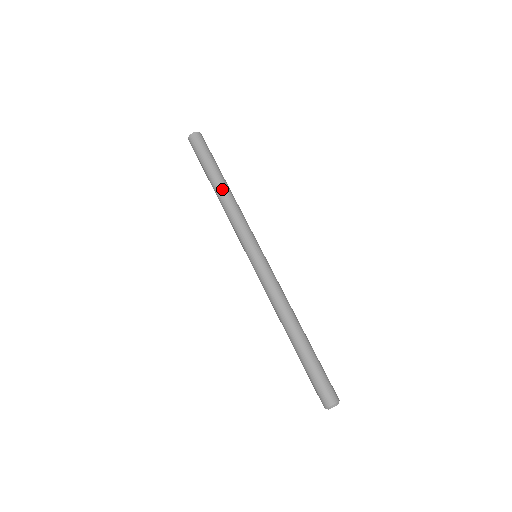
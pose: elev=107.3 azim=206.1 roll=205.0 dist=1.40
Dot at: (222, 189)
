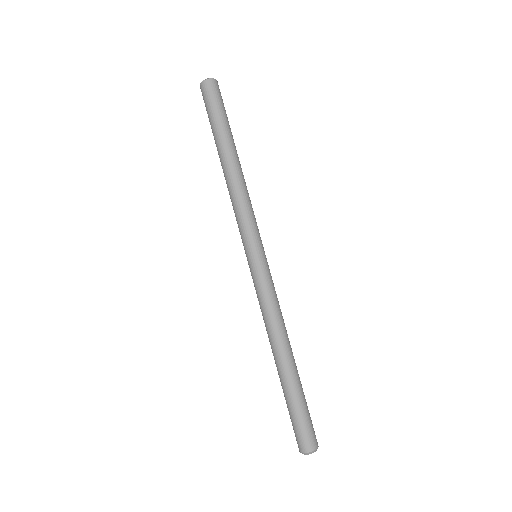
Dot at: (238, 162)
